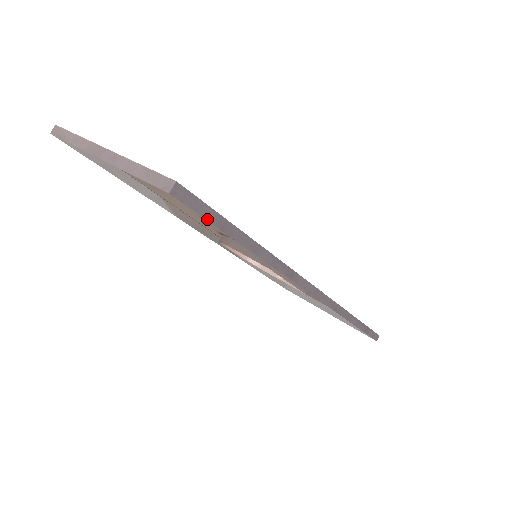
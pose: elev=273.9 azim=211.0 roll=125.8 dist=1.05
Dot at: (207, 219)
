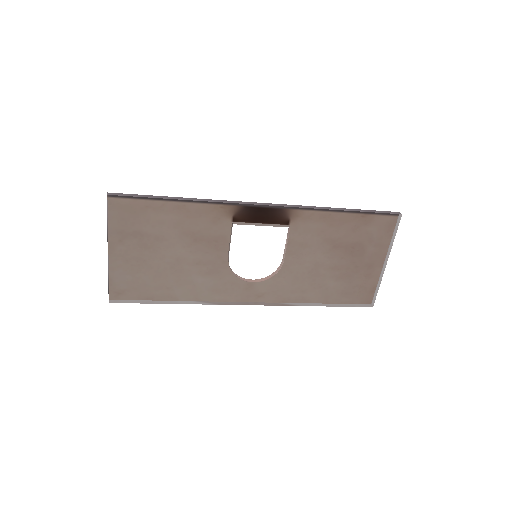
Dot at: (137, 197)
